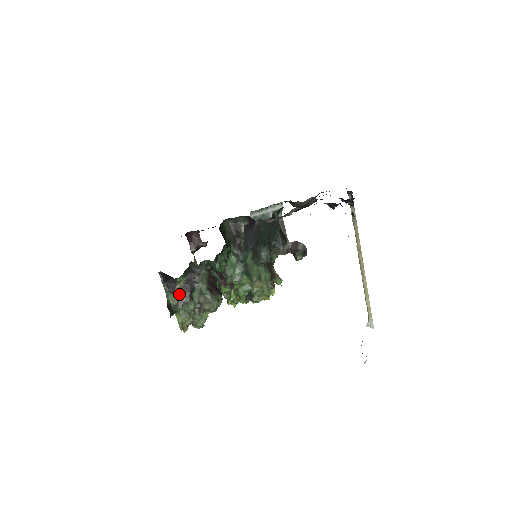
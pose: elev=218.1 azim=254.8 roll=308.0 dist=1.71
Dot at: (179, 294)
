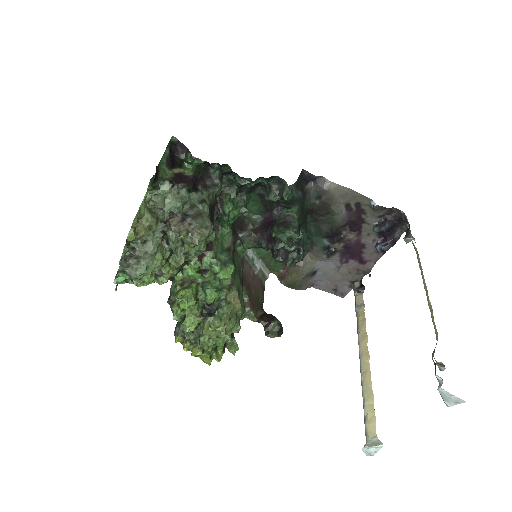
Dot at: (176, 176)
